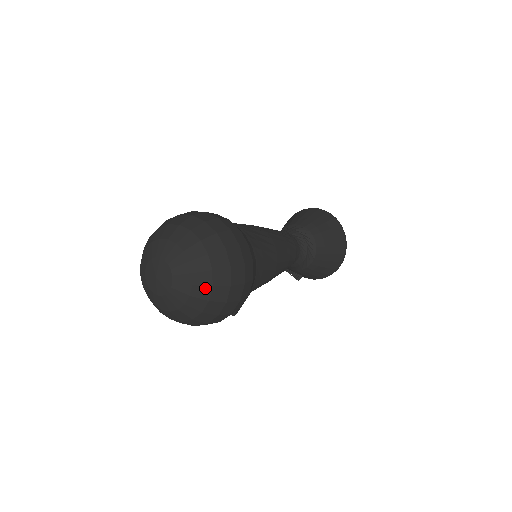
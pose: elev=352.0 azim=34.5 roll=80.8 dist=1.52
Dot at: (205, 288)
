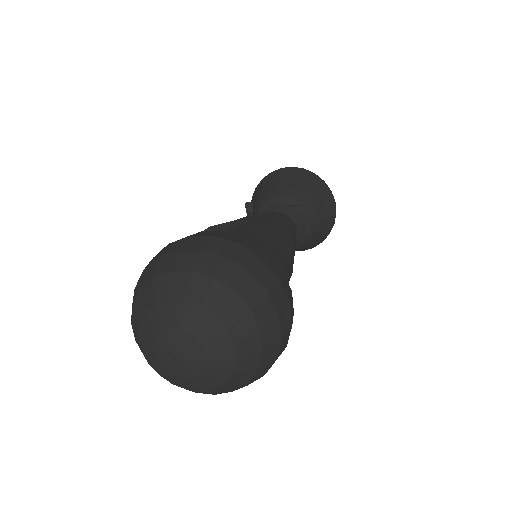
Dot at: (224, 391)
